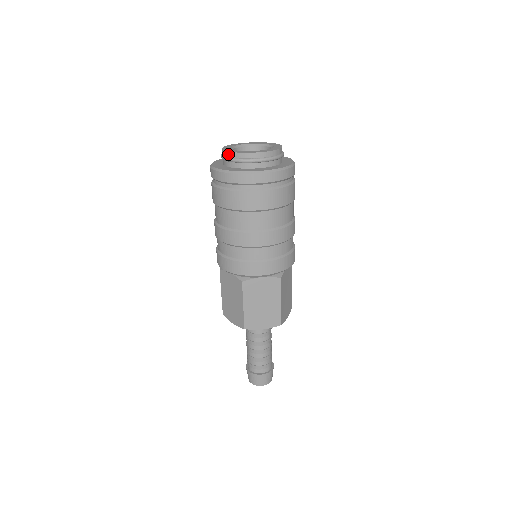
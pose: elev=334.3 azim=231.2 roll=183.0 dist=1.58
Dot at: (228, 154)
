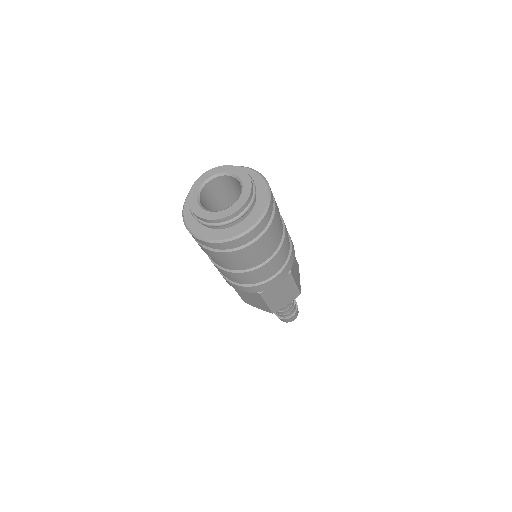
Dot at: (204, 220)
